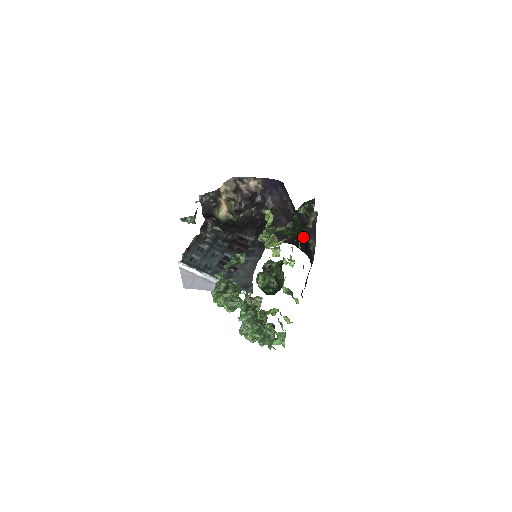
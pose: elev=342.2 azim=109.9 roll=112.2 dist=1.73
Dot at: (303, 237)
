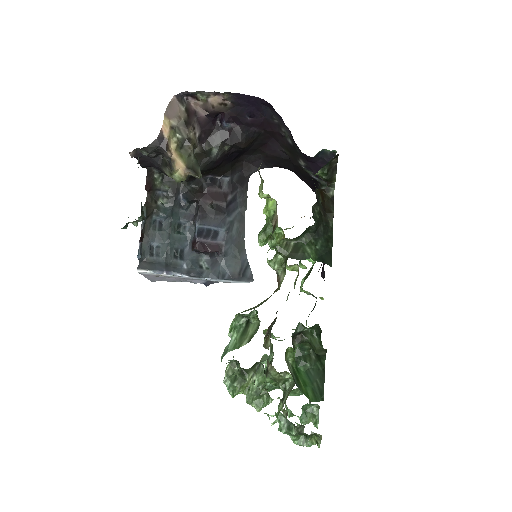
Dot at: (309, 174)
